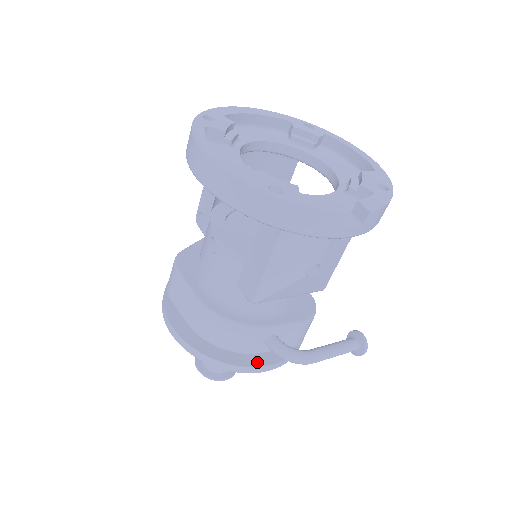
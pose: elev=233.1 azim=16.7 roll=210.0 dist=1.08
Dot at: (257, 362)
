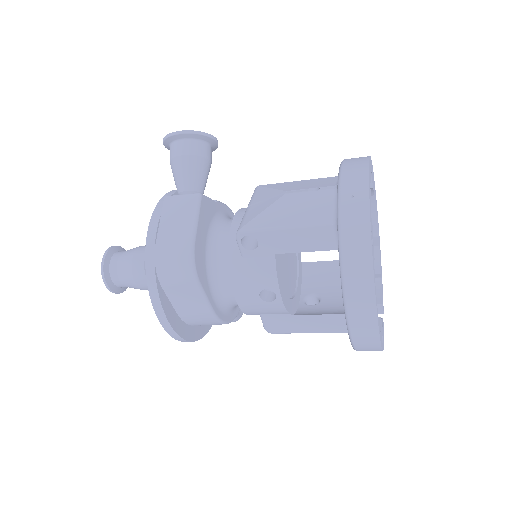
Dot at: occluded
